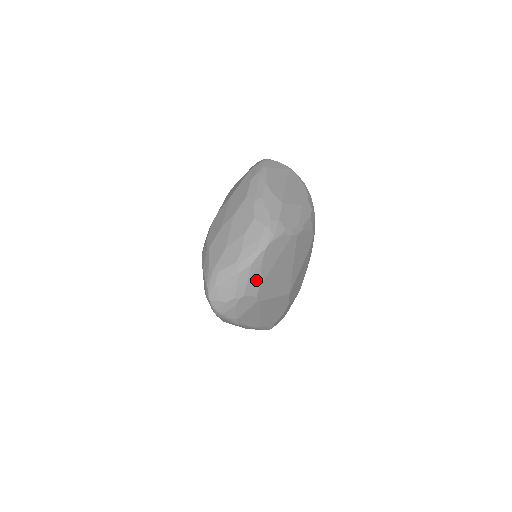
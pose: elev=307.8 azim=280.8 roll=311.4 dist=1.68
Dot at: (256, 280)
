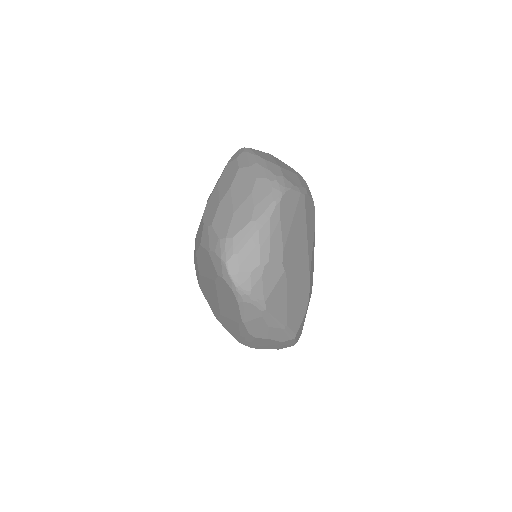
Dot at: (278, 241)
